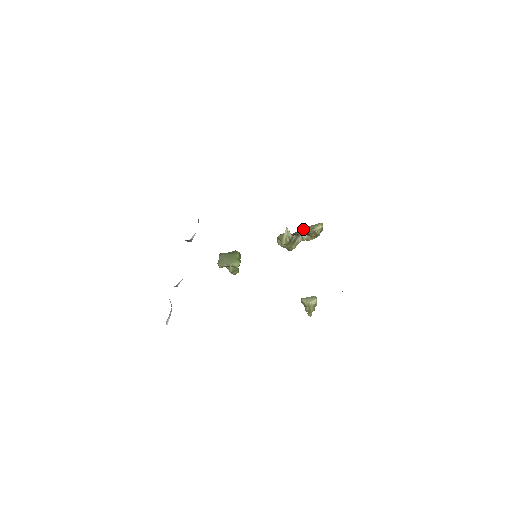
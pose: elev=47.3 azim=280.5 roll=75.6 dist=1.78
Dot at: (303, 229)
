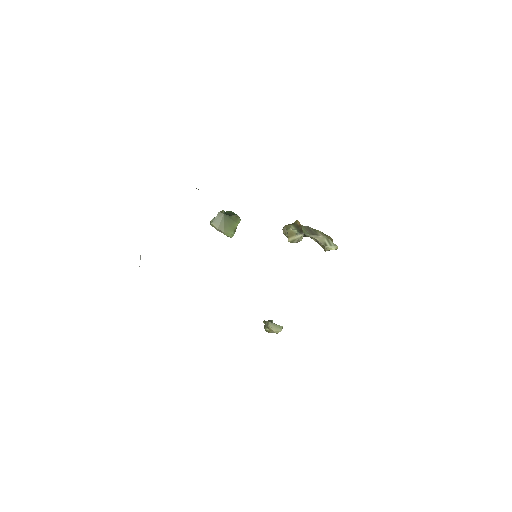
Dot at: (316, 234)
